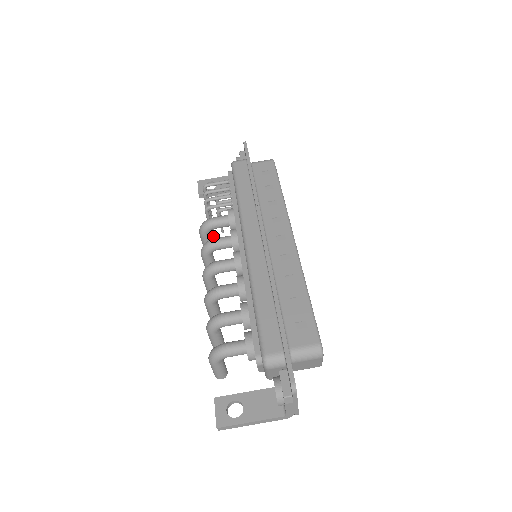
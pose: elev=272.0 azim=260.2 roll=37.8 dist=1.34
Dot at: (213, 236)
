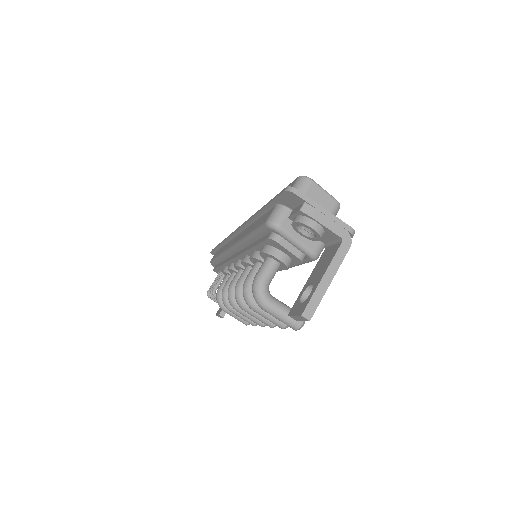
Dot at: occluded
